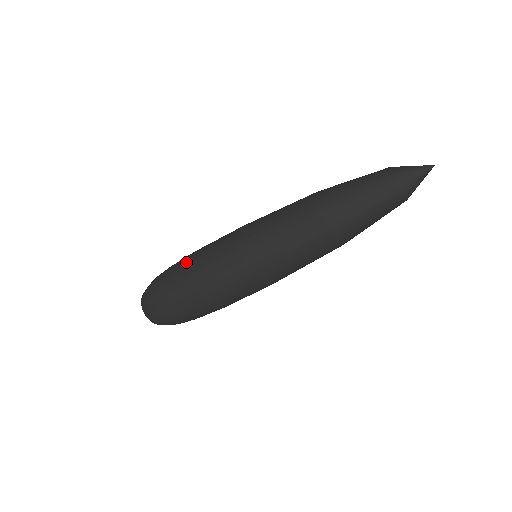
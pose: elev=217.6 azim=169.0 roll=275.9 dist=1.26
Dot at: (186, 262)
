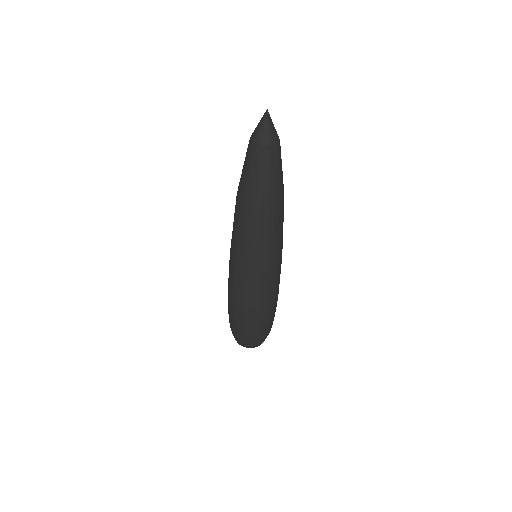
Dot at: (228, 295)
